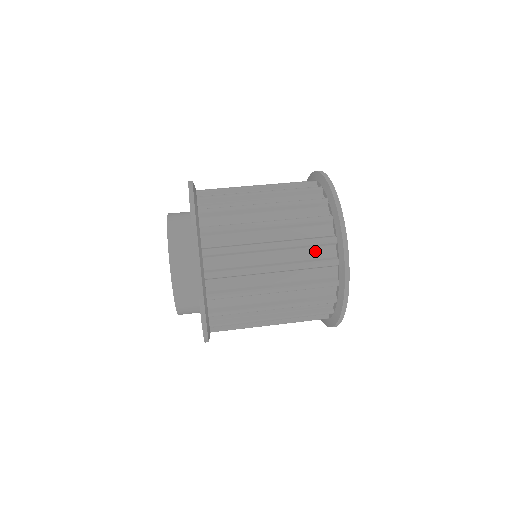
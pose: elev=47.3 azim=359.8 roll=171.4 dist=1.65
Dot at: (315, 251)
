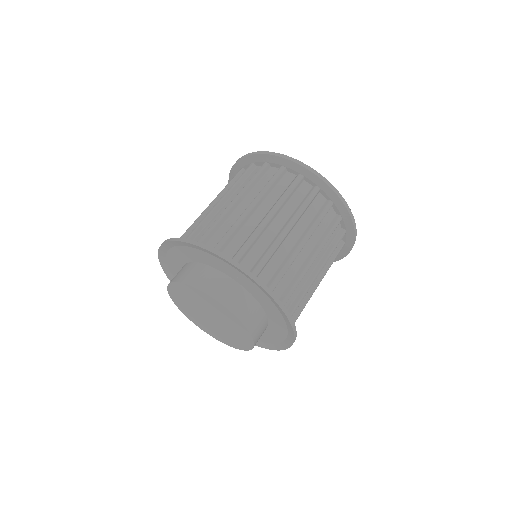
Dot at: occluded
